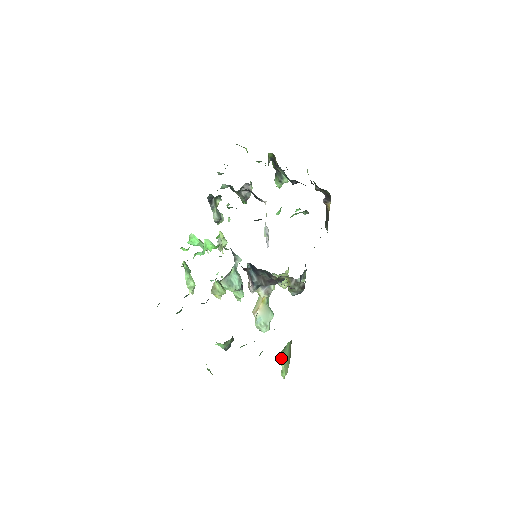
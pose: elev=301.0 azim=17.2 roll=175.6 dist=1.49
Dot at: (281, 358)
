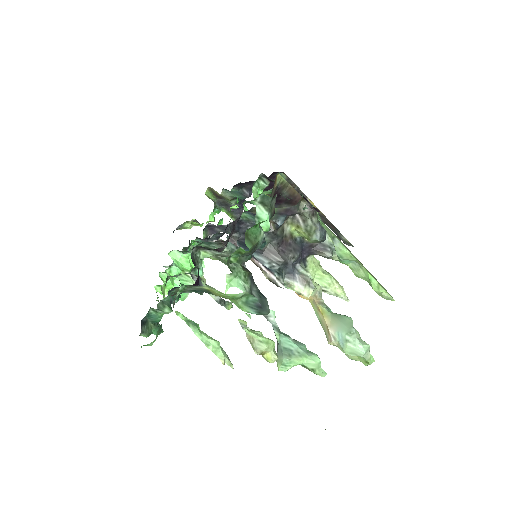
Dot at: occluded
